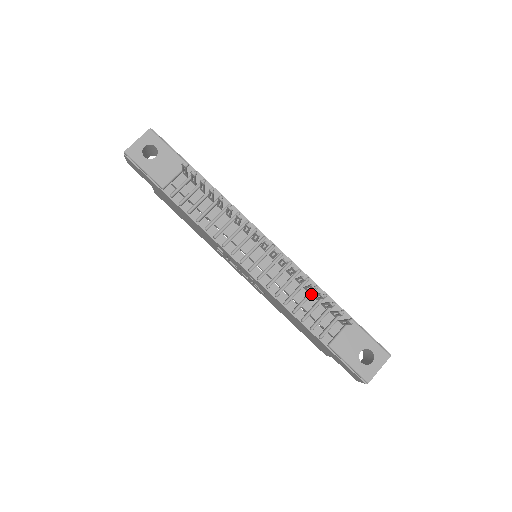
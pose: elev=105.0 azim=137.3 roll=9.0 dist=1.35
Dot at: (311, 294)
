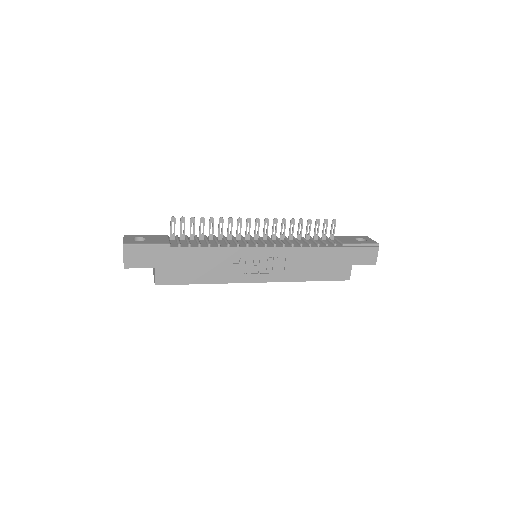
Dot at: (304, 238)
